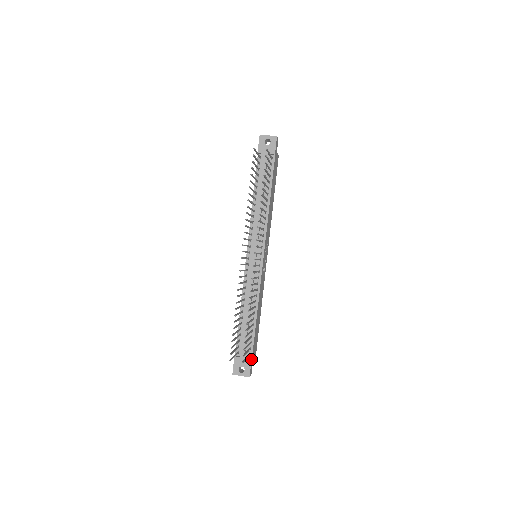
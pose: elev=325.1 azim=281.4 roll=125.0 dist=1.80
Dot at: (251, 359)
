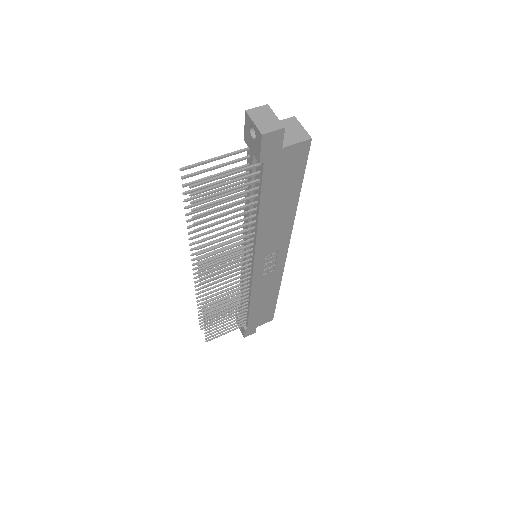
Dot at: (244, 329)
